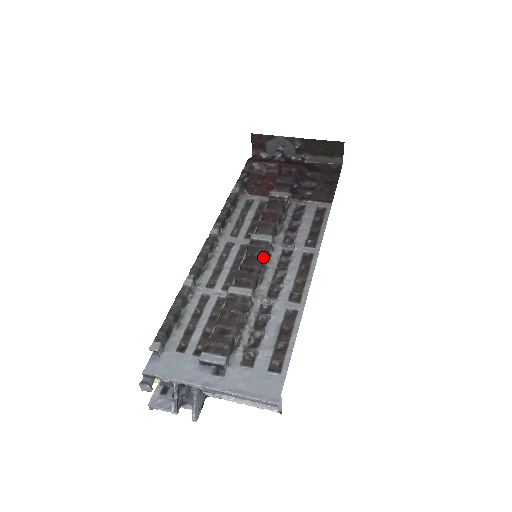
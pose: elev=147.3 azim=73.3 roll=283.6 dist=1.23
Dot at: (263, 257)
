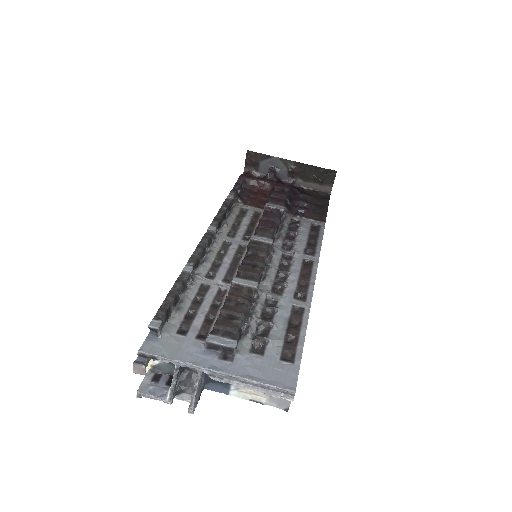
Dot at: (265, 256)
